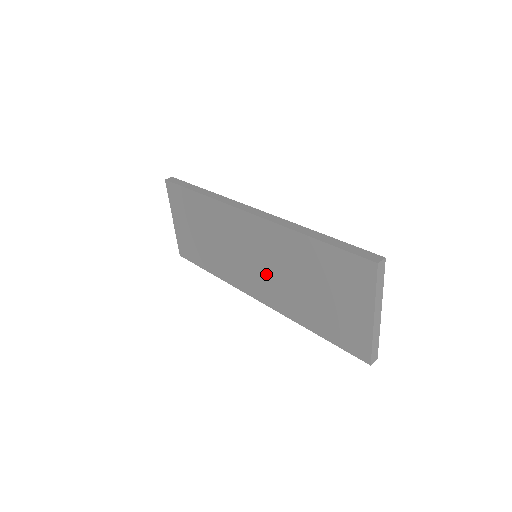
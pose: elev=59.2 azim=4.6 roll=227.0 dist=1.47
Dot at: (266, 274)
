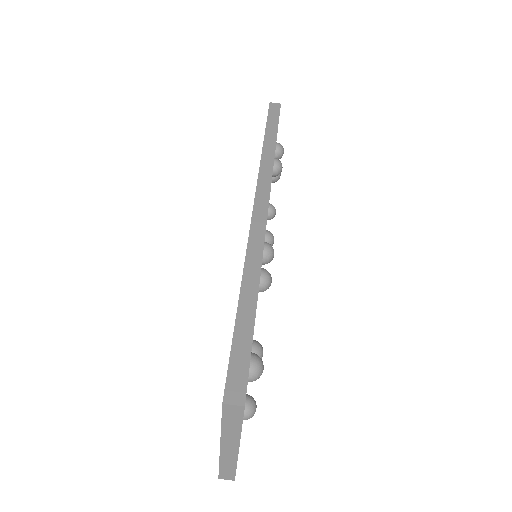
Dot at: occluded
